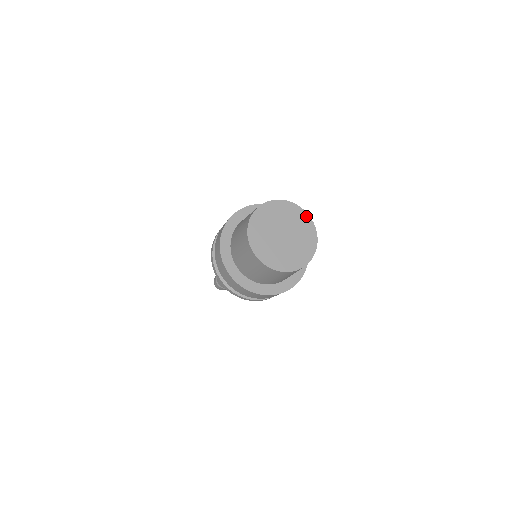
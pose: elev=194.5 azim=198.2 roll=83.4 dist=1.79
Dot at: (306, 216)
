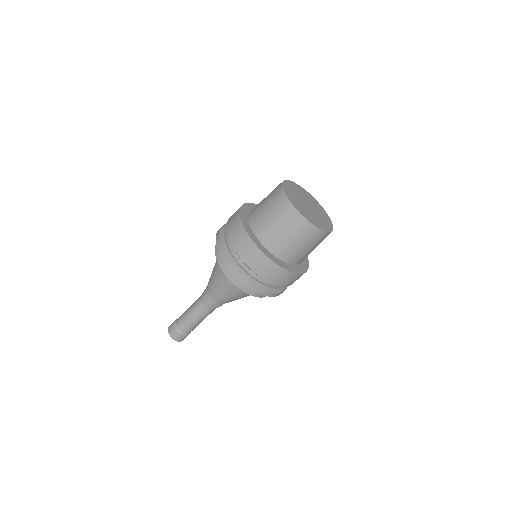
Dot at: (331, 227)
